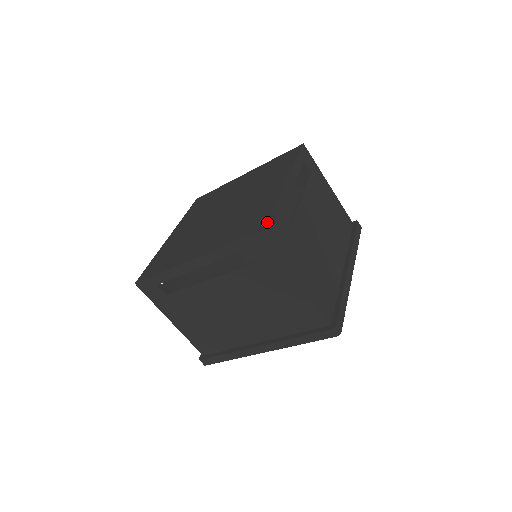
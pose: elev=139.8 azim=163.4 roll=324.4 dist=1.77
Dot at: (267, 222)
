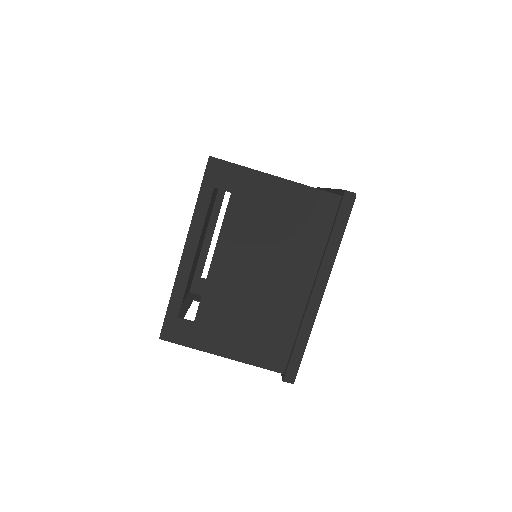
Dot at: occluded
